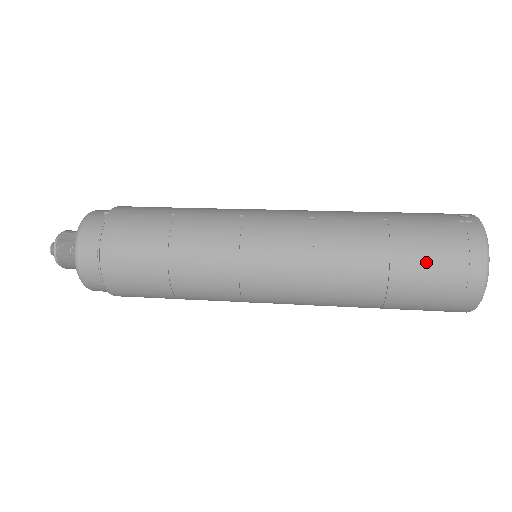
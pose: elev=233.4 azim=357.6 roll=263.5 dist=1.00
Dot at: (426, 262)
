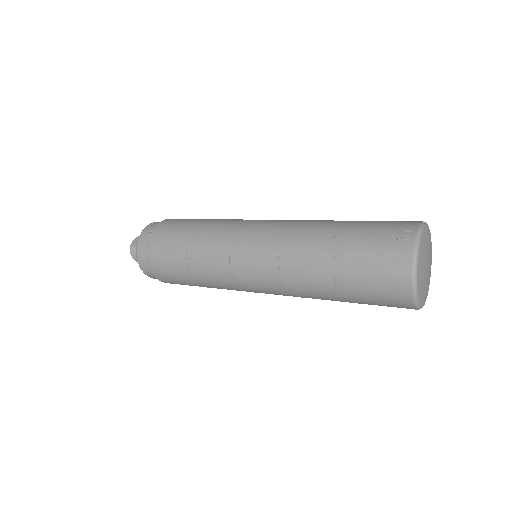
Dot at: (362, 278)
